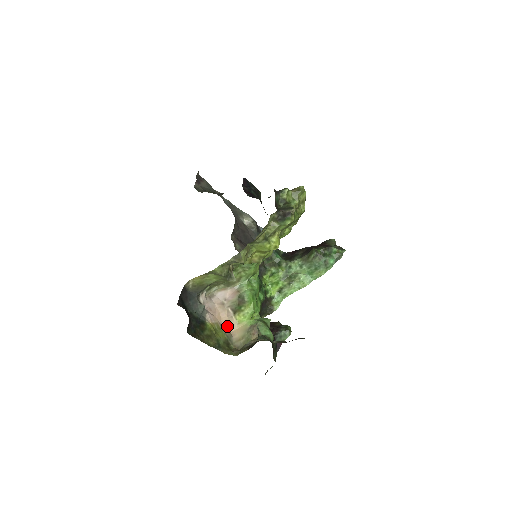
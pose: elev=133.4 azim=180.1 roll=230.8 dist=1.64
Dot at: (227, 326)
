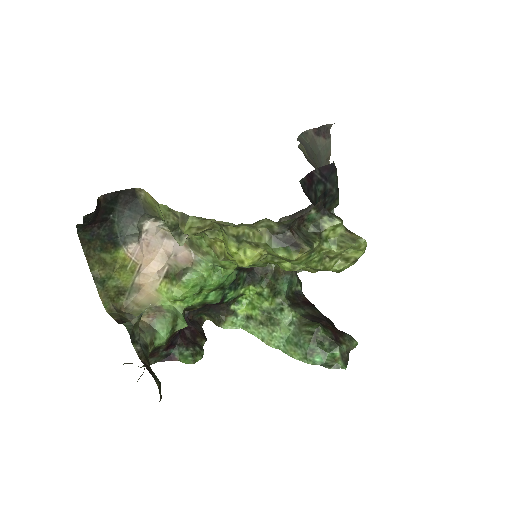
Dot at: (145, 279)
